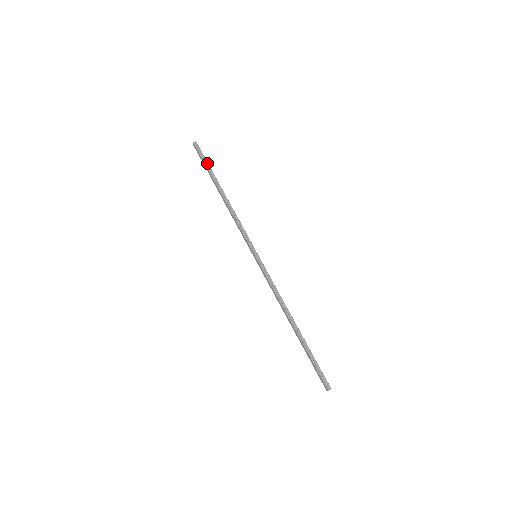
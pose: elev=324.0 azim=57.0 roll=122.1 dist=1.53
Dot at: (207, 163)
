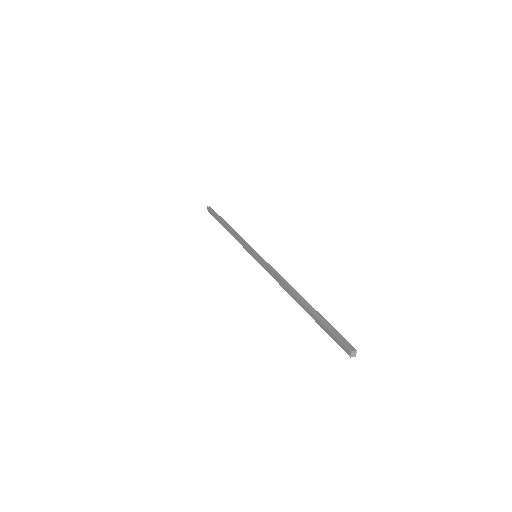
Dot at: (217, 214)
